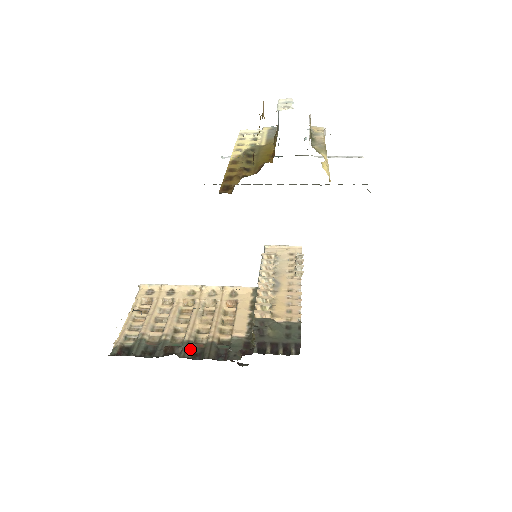
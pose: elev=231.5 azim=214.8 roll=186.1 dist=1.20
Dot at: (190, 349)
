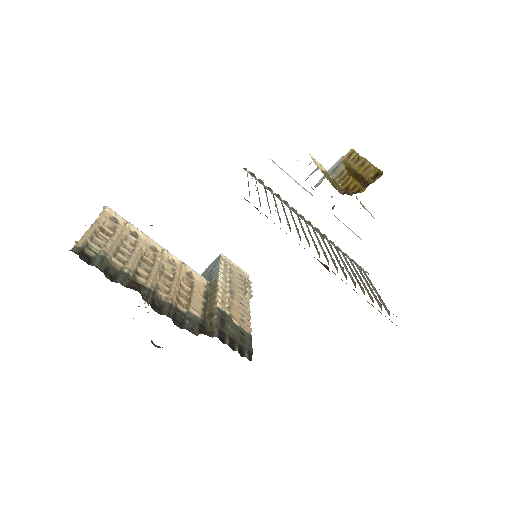
Dot at: (152, 297)
